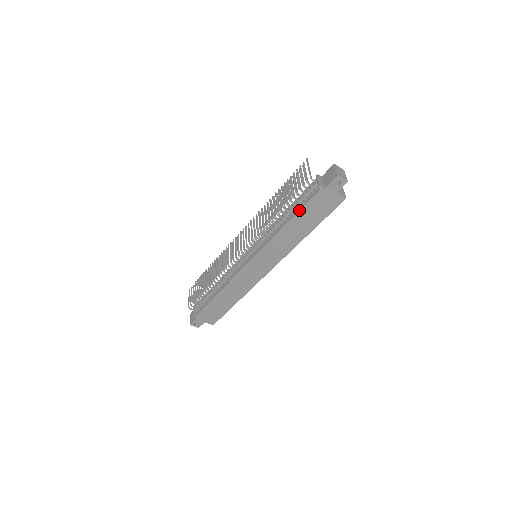
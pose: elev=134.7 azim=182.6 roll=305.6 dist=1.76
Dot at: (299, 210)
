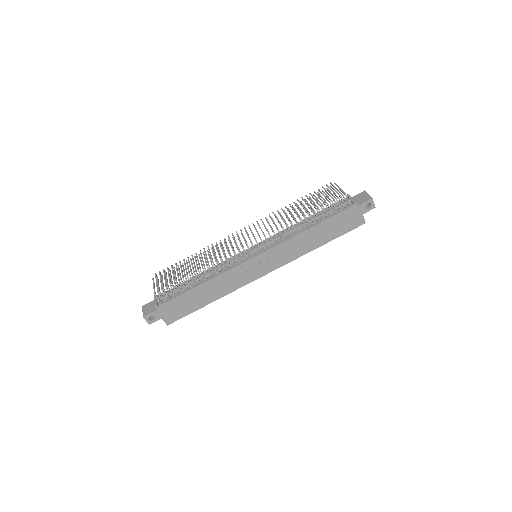
Dot at: (327, 218)
